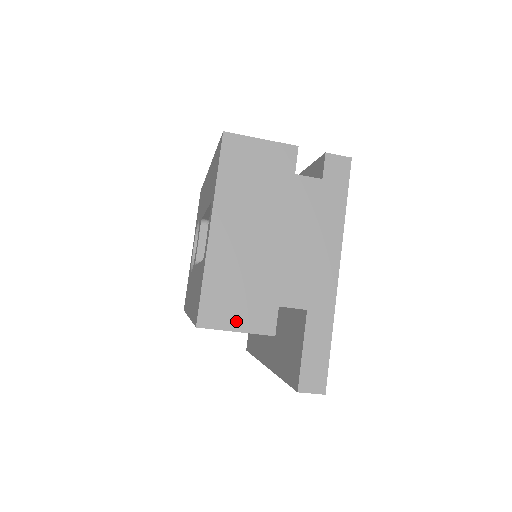
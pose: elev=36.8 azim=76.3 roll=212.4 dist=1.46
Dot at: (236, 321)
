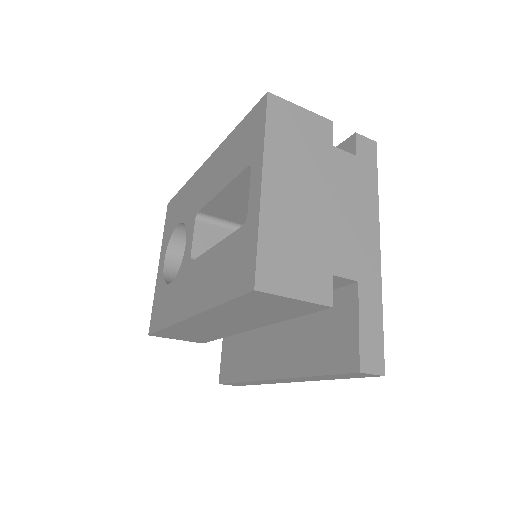
Dot at: (294, 287)
